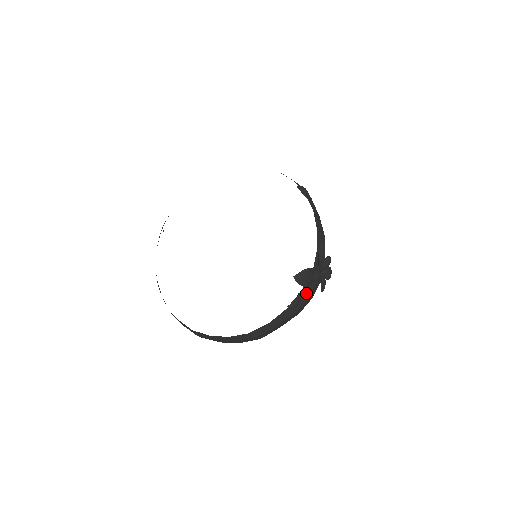
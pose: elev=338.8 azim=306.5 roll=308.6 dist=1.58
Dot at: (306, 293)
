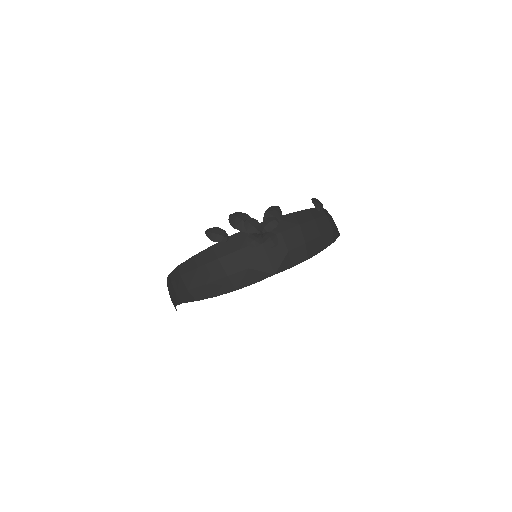
Dot at: (236, 243)
